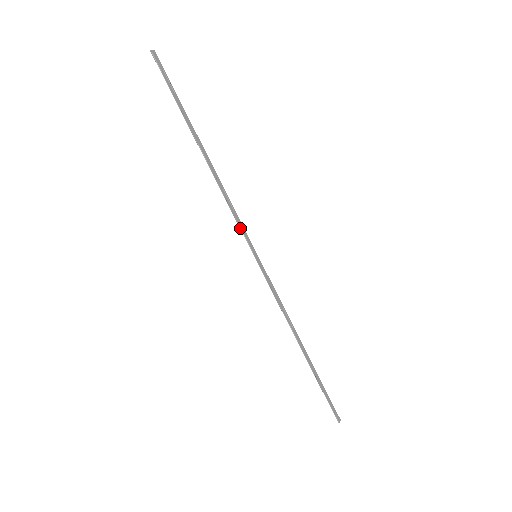
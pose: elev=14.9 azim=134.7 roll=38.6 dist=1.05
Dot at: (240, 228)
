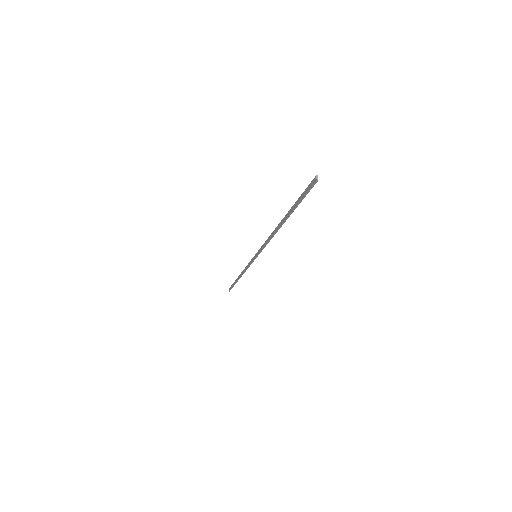
Dot at: occluded
